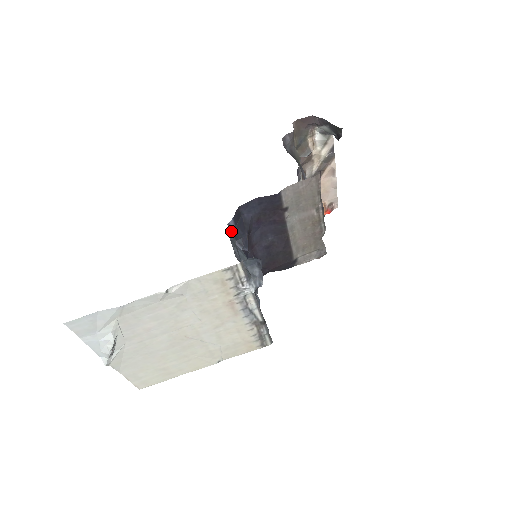
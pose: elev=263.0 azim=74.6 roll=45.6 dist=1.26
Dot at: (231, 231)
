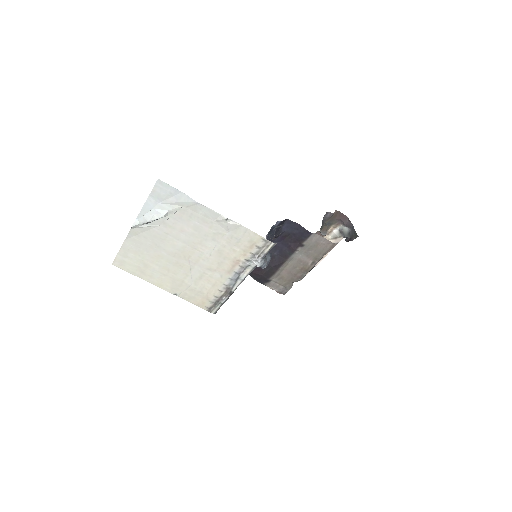
Dot at: (273, 226)
